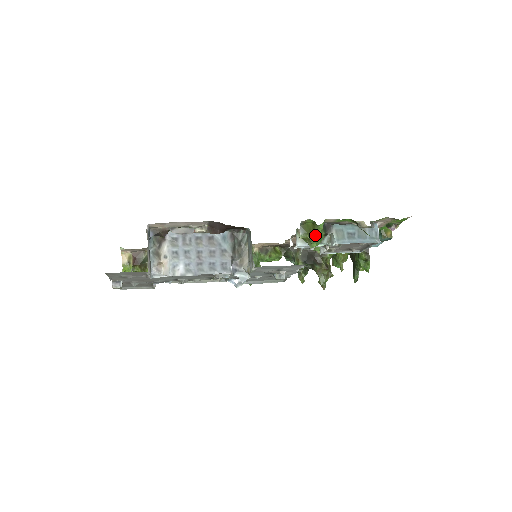
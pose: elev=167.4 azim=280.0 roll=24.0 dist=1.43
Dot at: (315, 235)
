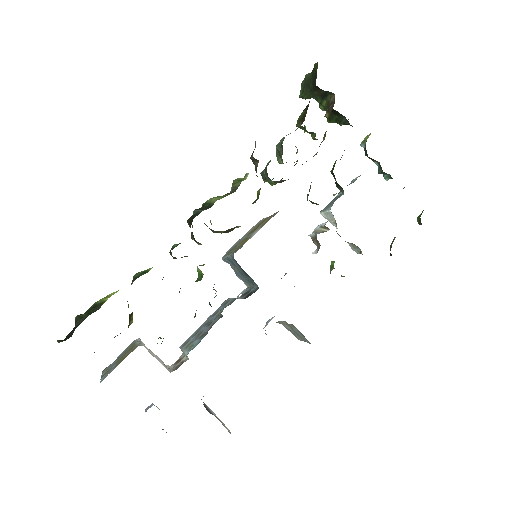
Dot at: occluded
